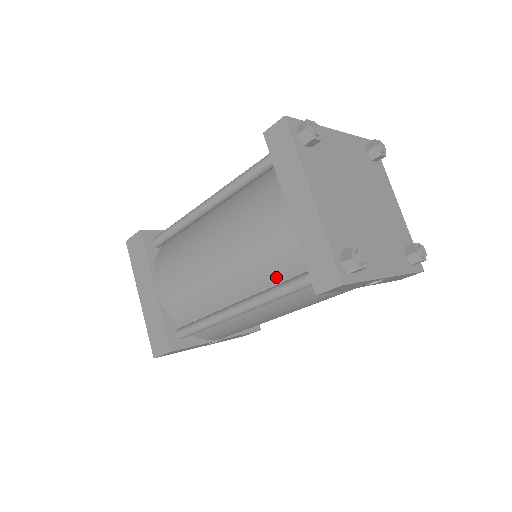
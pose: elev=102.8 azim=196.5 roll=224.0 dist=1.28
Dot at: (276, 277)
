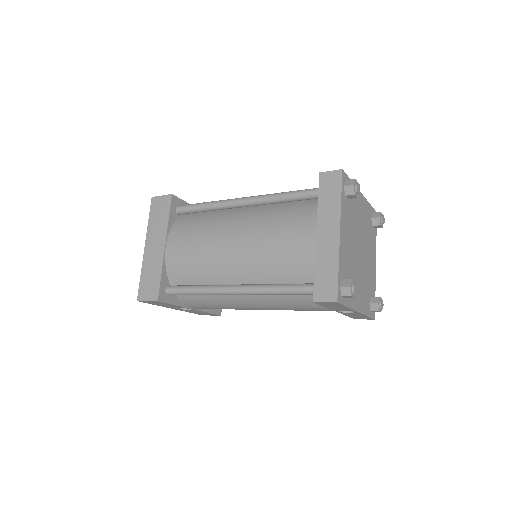
Dot at: (280, 278)
